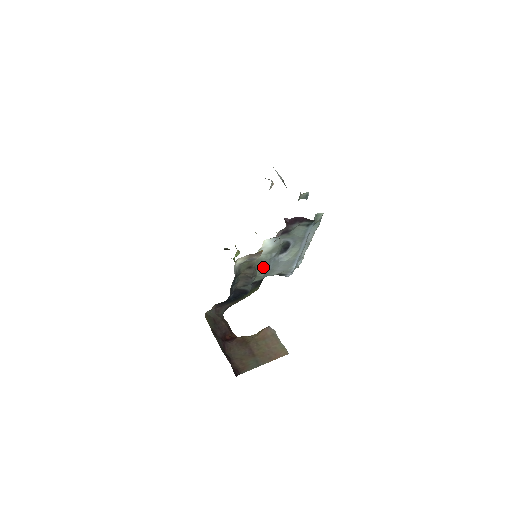
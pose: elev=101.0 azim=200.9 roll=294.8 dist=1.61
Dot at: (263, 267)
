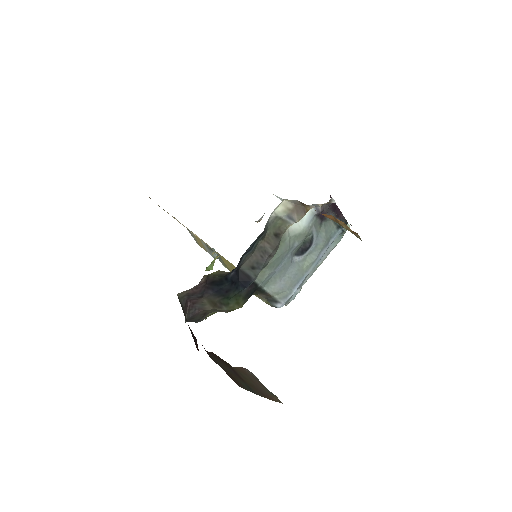
Dot at: (278, 256)
